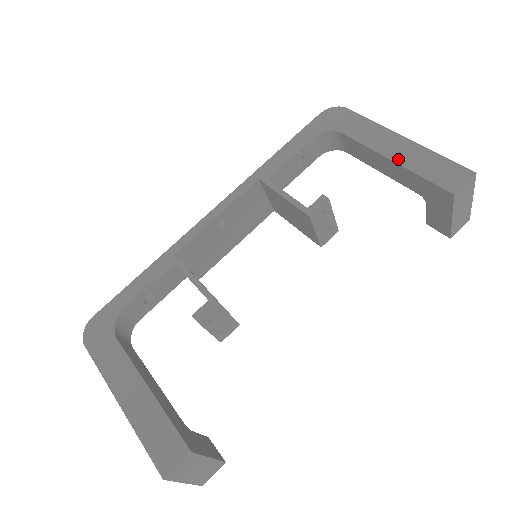
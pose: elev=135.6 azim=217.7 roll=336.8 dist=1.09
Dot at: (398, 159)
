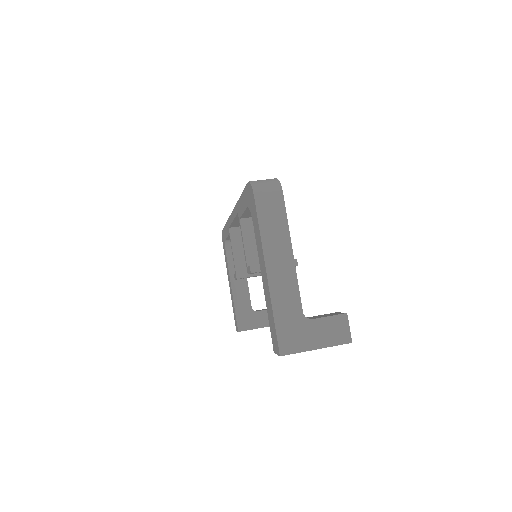
Dot at: (264, 289)
